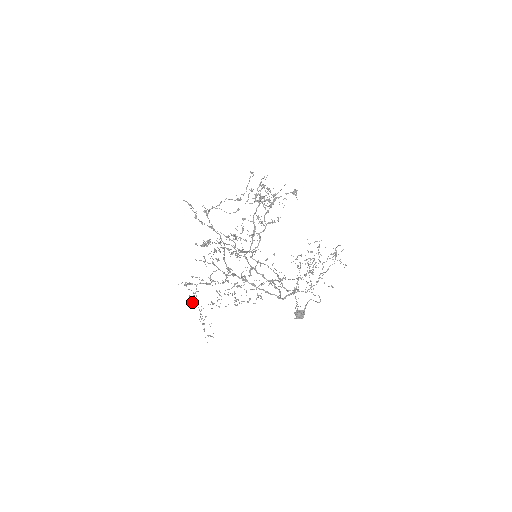
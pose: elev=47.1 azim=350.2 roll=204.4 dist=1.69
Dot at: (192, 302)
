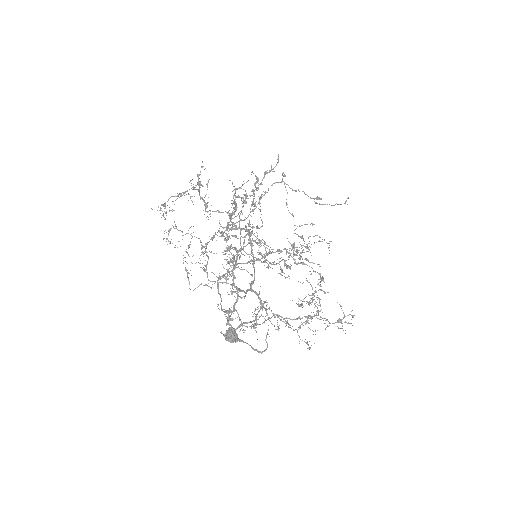
Dot at: occluded
